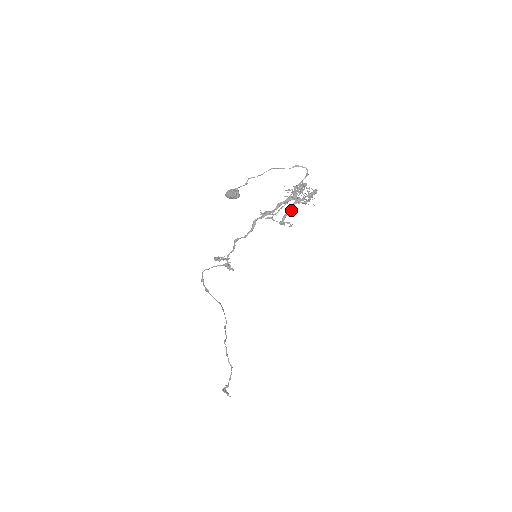
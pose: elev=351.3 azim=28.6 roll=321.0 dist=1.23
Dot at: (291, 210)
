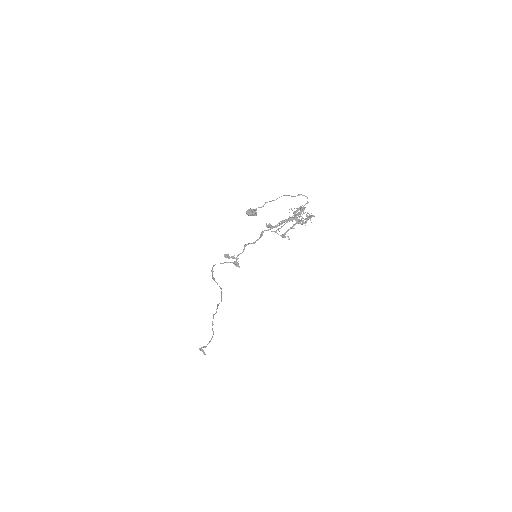
Dot at: (292, 228)
